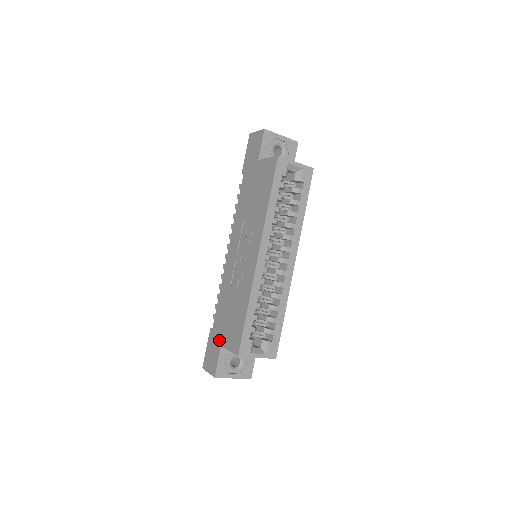
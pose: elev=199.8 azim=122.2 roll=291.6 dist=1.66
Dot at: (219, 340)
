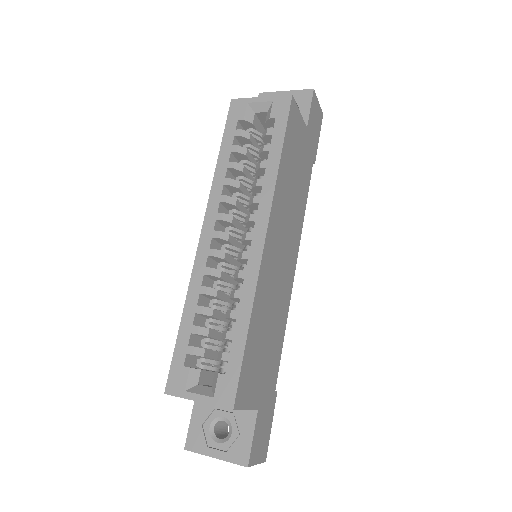
Dot at: occluded
